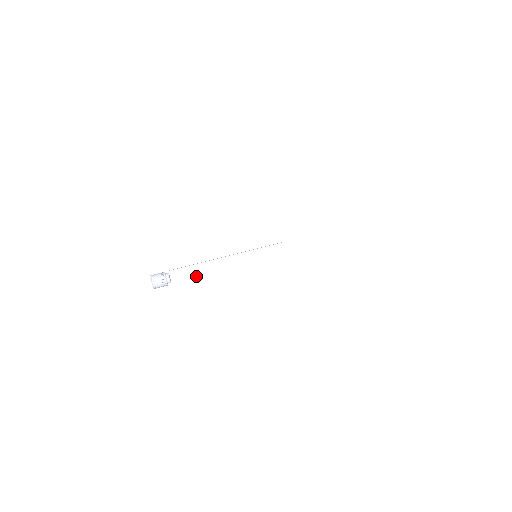
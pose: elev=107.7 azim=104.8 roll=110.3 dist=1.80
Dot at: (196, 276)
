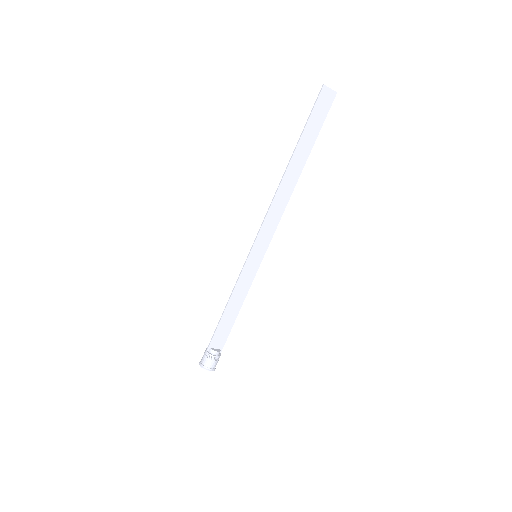
Dot at: (231, 324)
